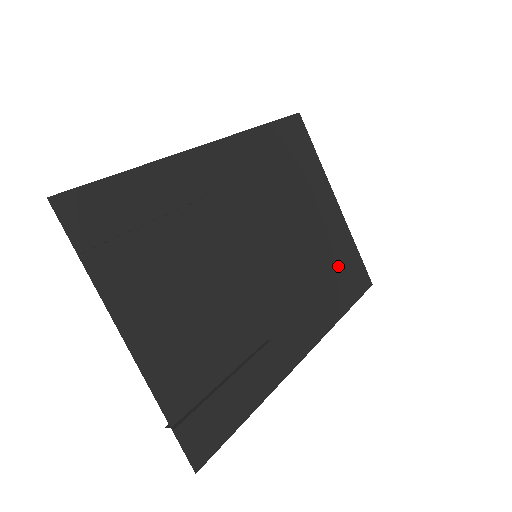
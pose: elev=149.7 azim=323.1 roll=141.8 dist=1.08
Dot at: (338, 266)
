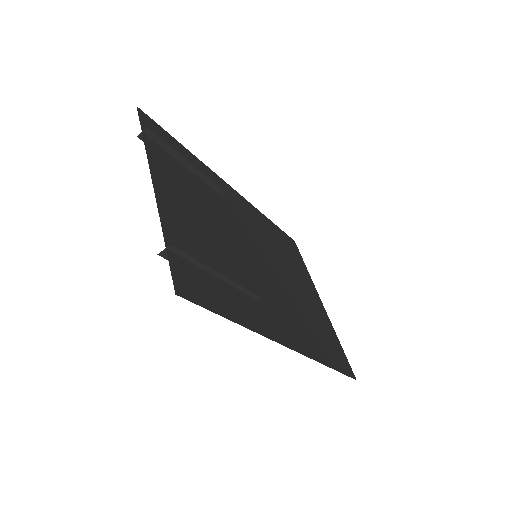
Dot at: (323, 334)
